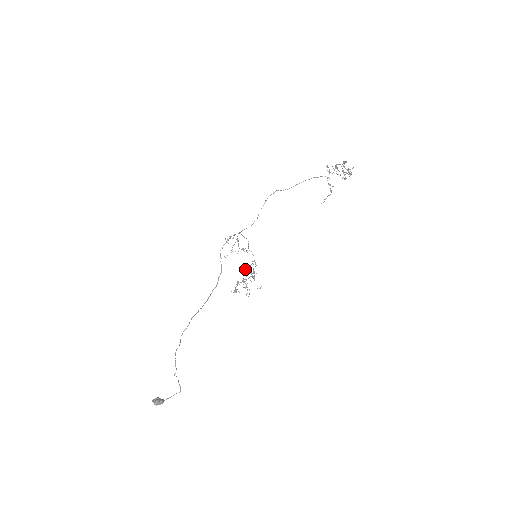
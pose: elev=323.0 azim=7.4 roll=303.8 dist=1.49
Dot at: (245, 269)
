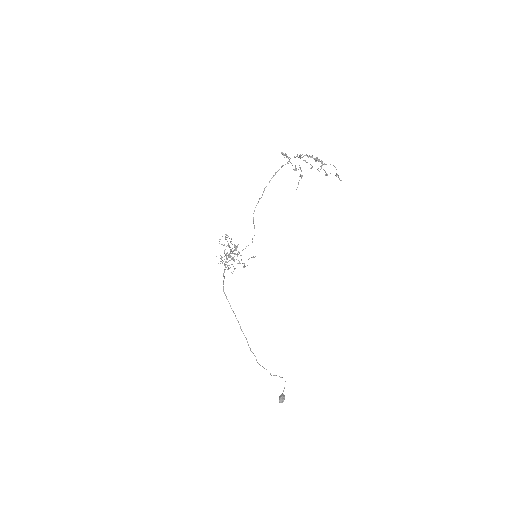
Dot at: occluded
